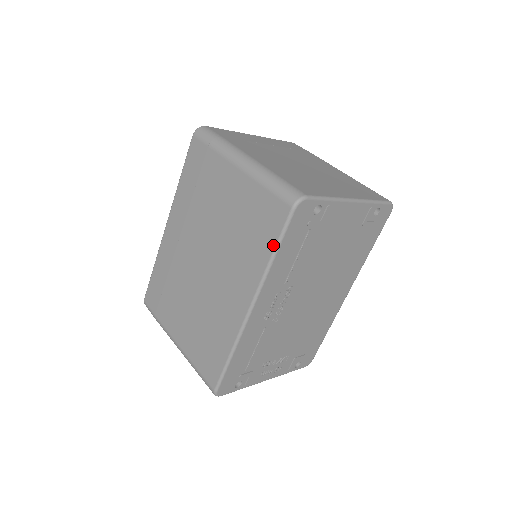
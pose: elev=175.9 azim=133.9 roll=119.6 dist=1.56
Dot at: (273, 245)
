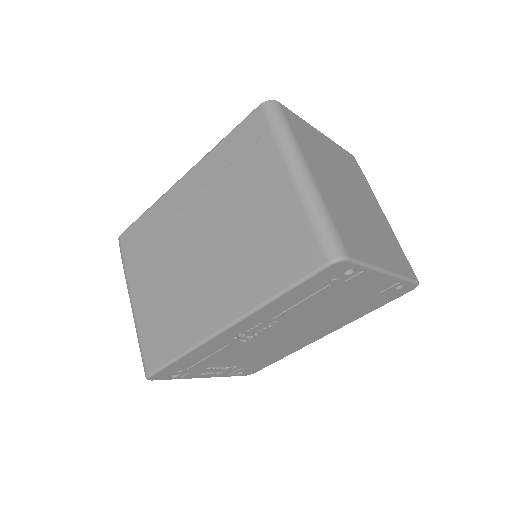
Dot at: (285, 285)
